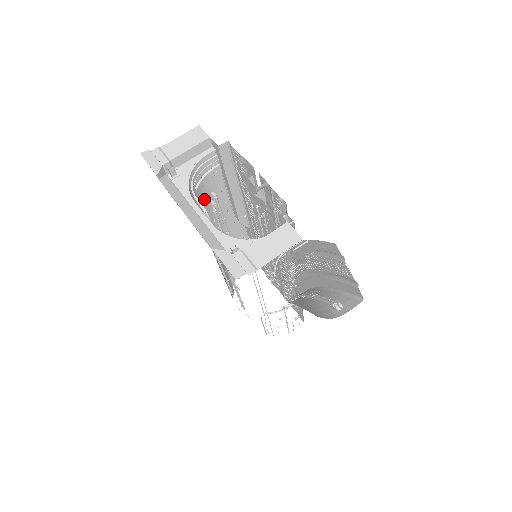
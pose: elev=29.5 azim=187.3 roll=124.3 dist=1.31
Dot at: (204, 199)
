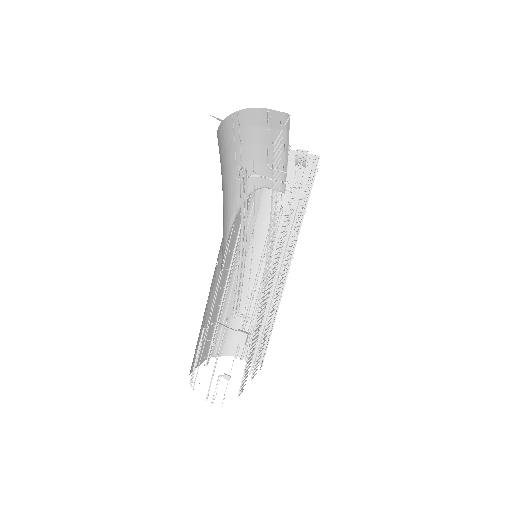
Dot at: occluded
